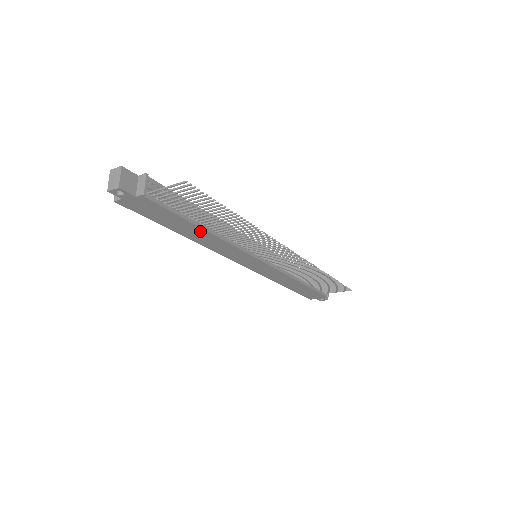
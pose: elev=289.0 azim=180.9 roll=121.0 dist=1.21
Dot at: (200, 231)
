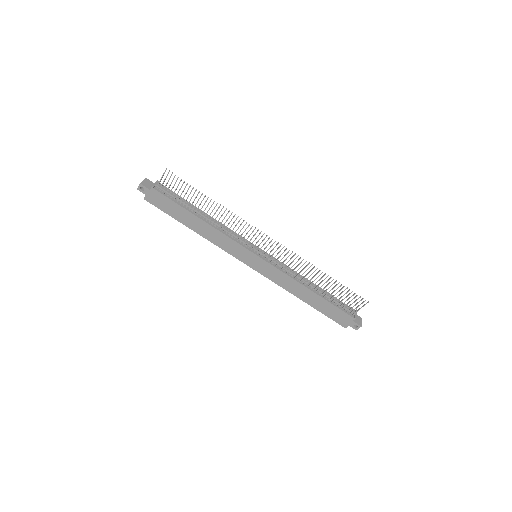
Dot at: (197, 220)
